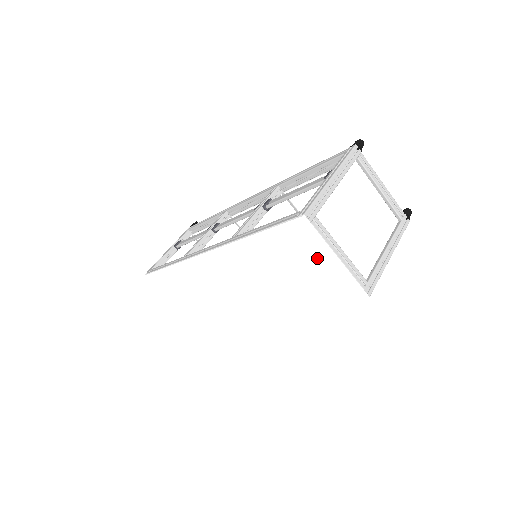
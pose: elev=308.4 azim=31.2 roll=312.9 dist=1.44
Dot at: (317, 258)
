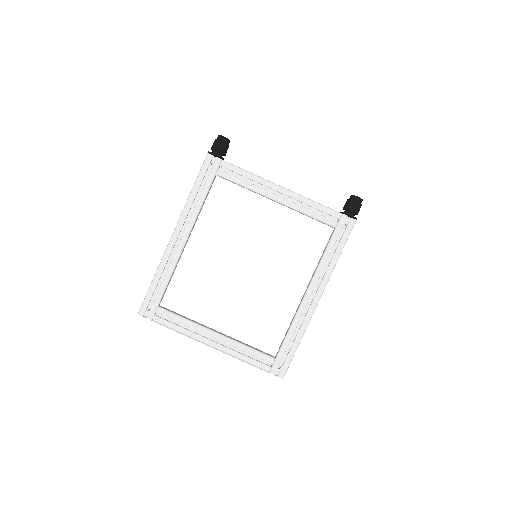
Dot at: occluded
